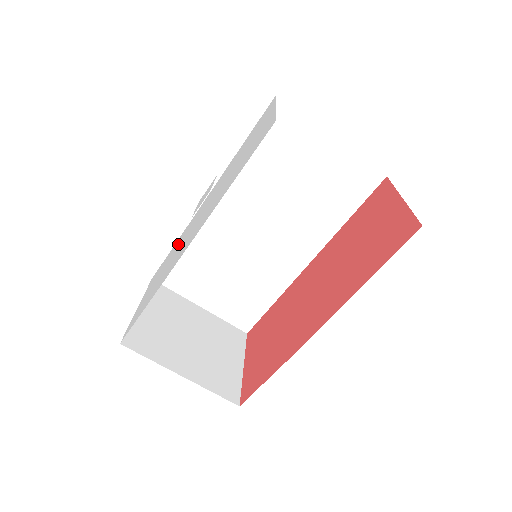
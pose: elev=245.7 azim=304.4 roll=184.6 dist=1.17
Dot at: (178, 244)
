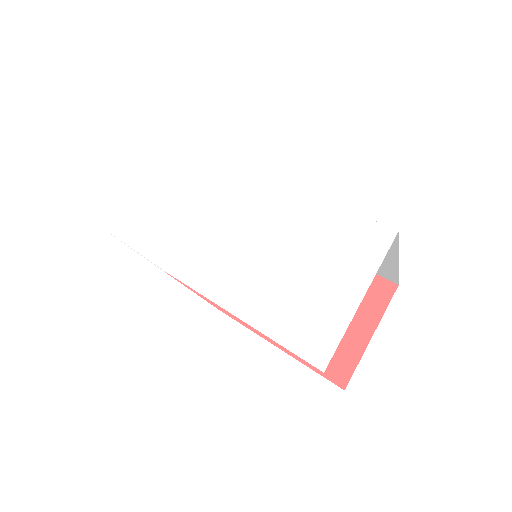
Dot at: (207, 189)
